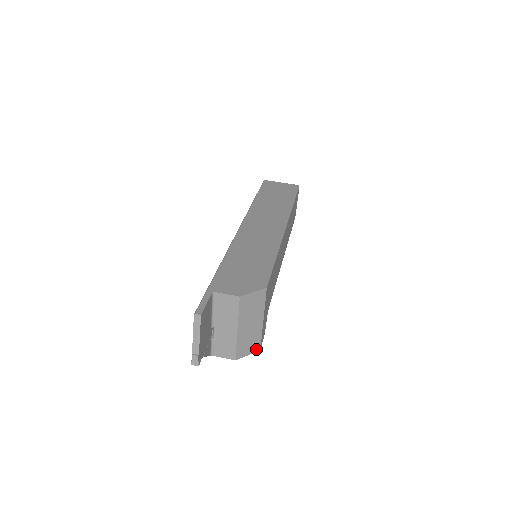
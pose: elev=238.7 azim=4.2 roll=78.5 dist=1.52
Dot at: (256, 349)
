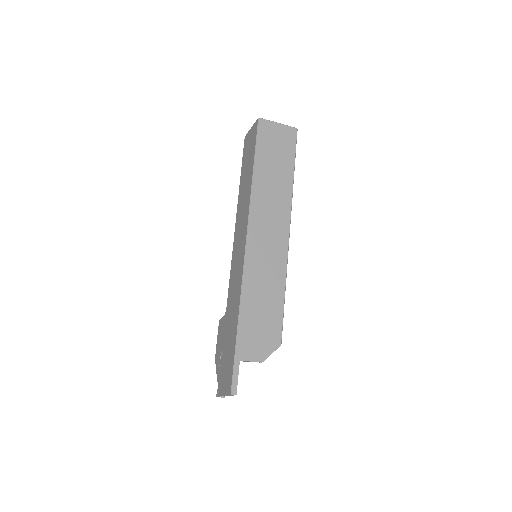
Dot at: occluded
